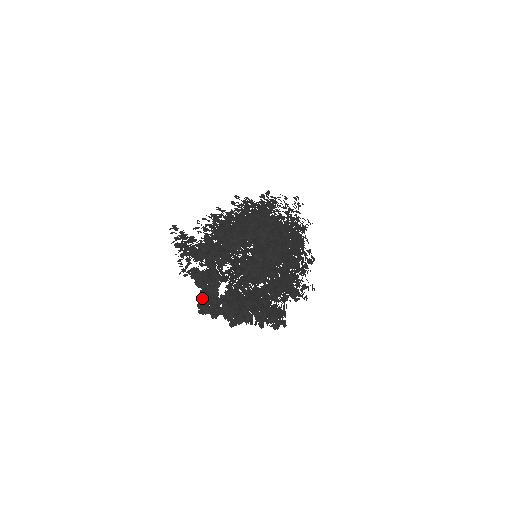
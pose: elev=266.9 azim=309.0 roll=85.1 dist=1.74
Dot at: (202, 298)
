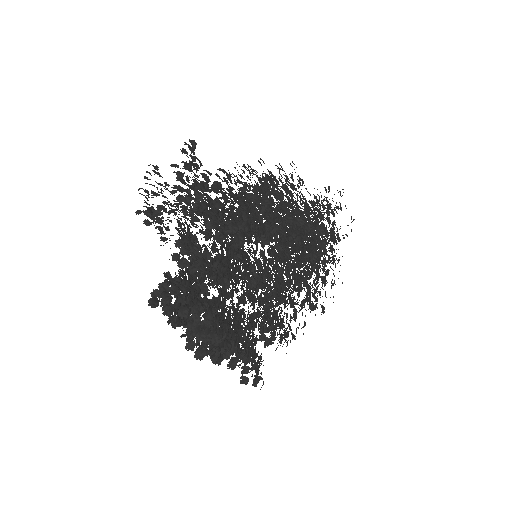
Dot at: (176, 288)
